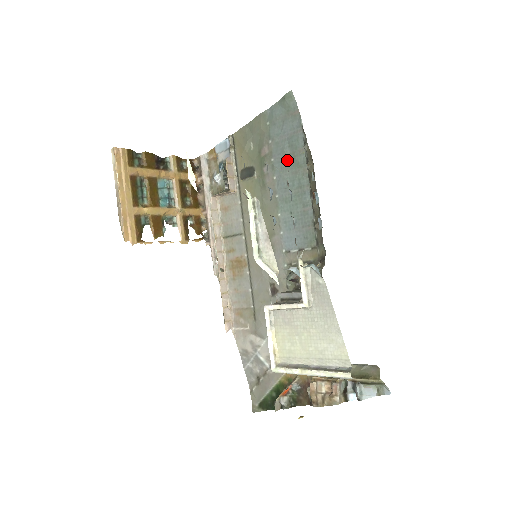
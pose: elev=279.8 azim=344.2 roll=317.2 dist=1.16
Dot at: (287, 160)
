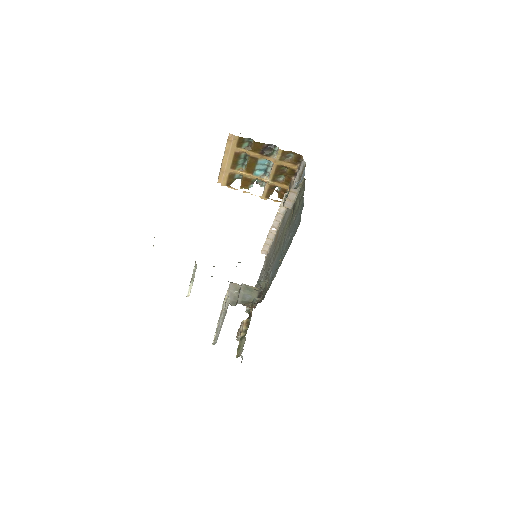
Dot at: (289, 240)
